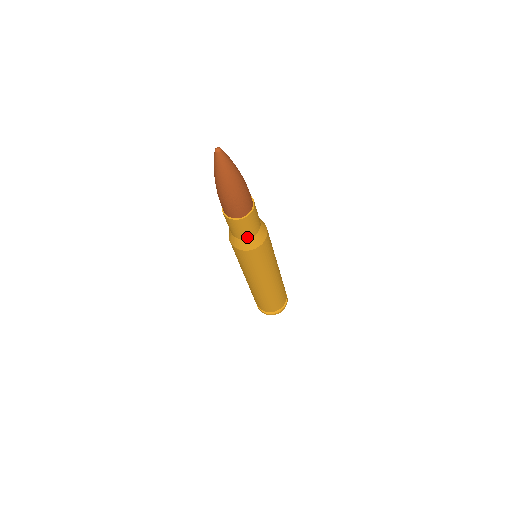
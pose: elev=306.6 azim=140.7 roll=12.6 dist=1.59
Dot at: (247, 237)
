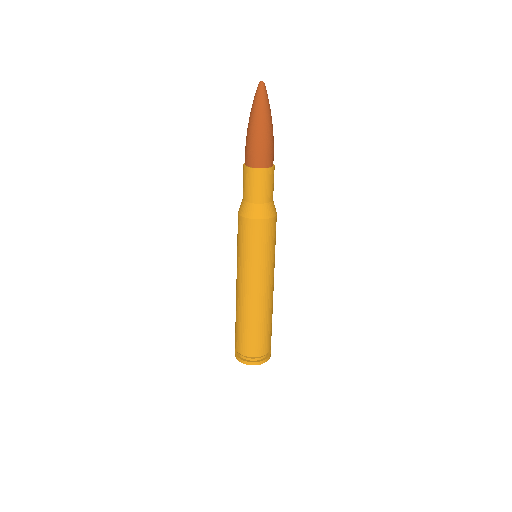
Dot at: (271, 199)
